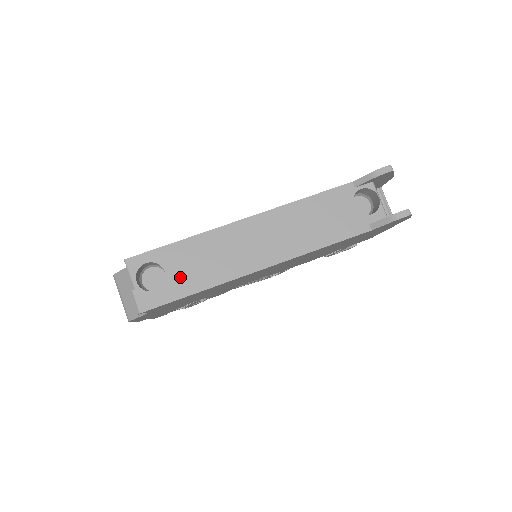
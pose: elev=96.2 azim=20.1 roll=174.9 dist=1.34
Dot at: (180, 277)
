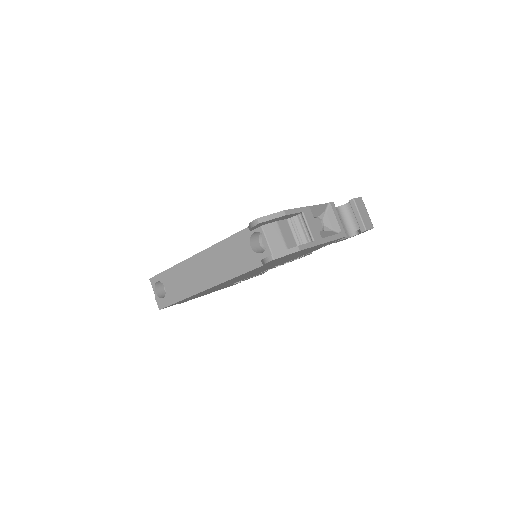
Dot at: (171, 291)
